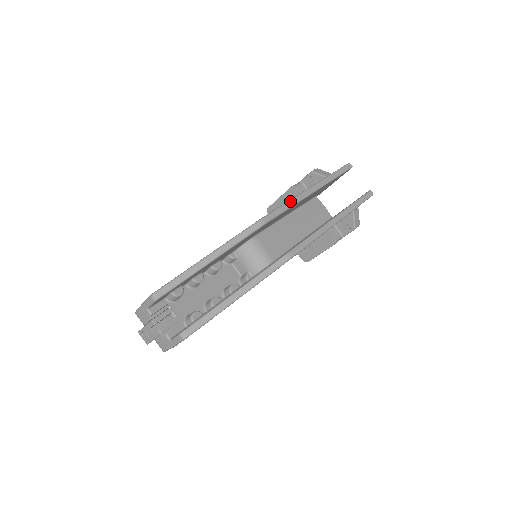
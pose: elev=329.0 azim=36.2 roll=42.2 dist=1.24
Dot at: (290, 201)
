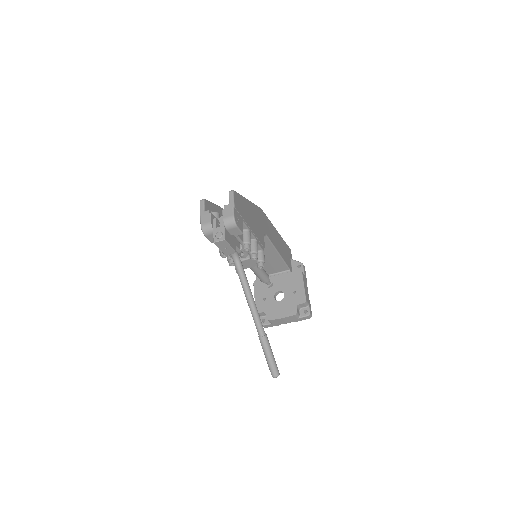
Dot at: occluded
